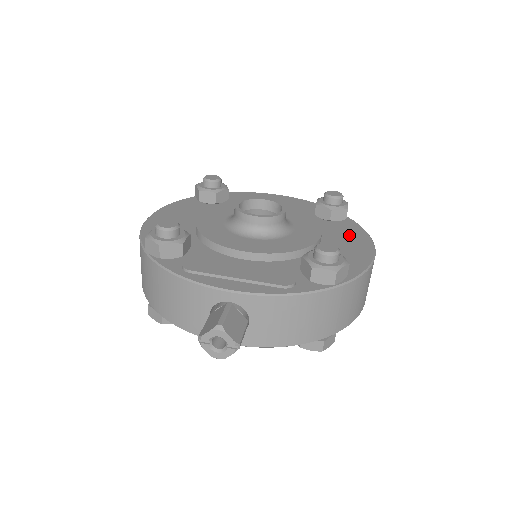
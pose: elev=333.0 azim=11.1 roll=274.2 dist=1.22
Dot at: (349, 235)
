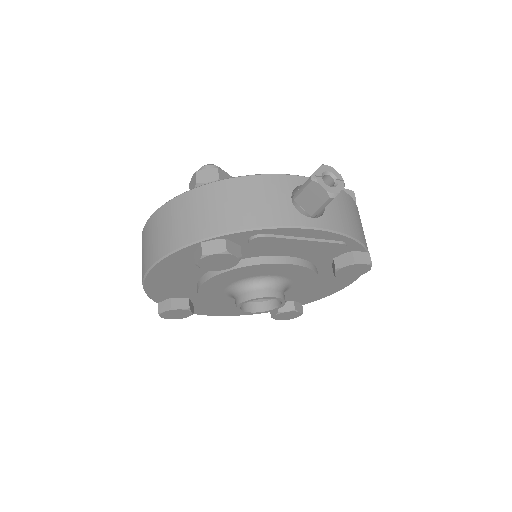
Dot at: occluded
